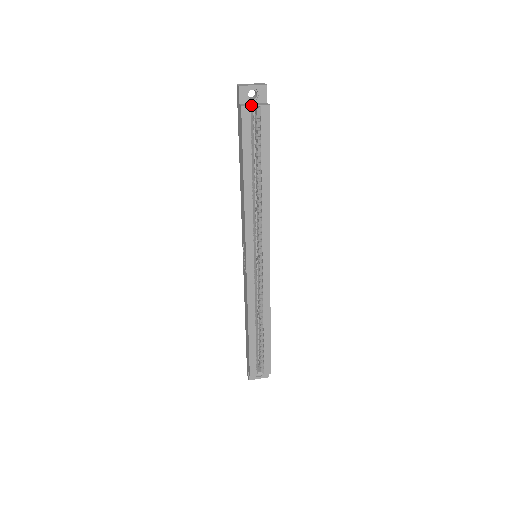
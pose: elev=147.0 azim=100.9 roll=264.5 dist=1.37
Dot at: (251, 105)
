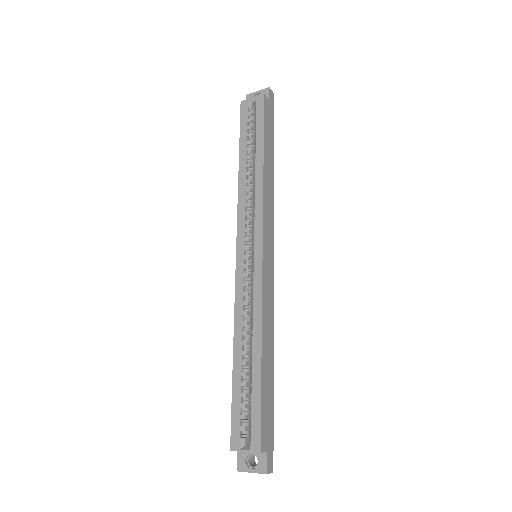
Dot at: (249, 99)
